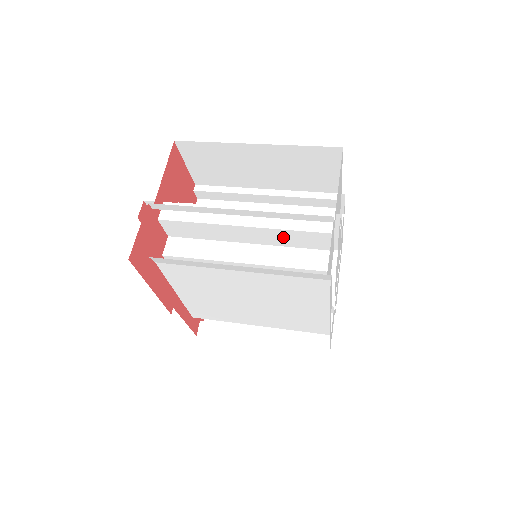
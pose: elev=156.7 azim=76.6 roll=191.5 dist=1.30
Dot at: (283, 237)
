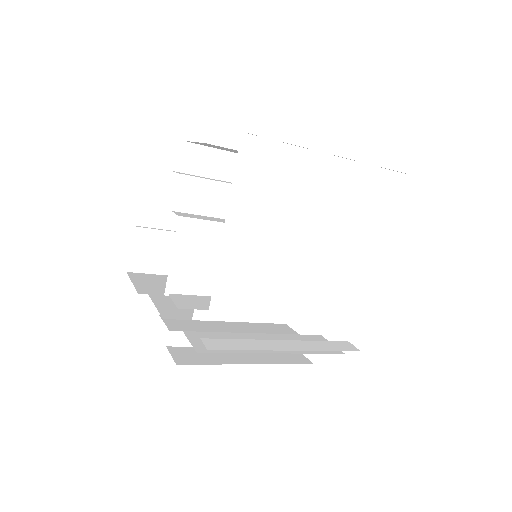
Dot at: occluded
